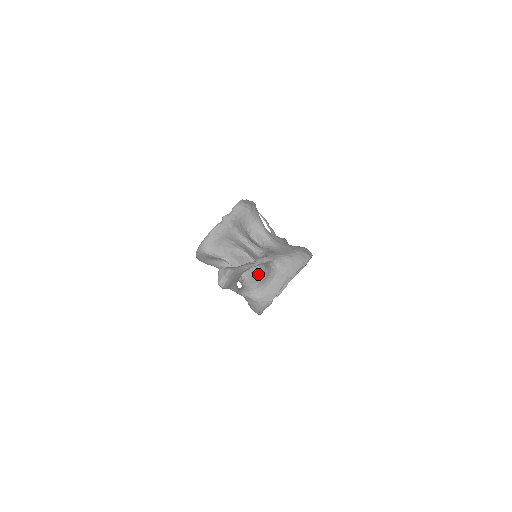
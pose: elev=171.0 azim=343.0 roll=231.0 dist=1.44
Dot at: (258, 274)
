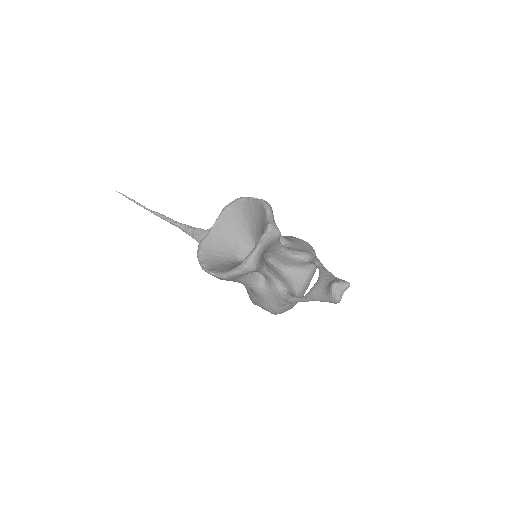
Dot at: (285, 275)
